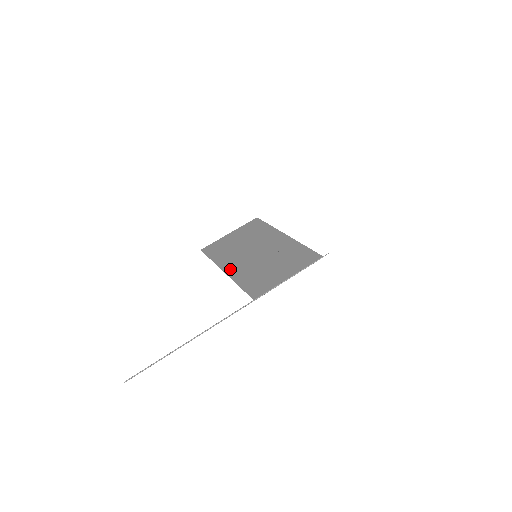
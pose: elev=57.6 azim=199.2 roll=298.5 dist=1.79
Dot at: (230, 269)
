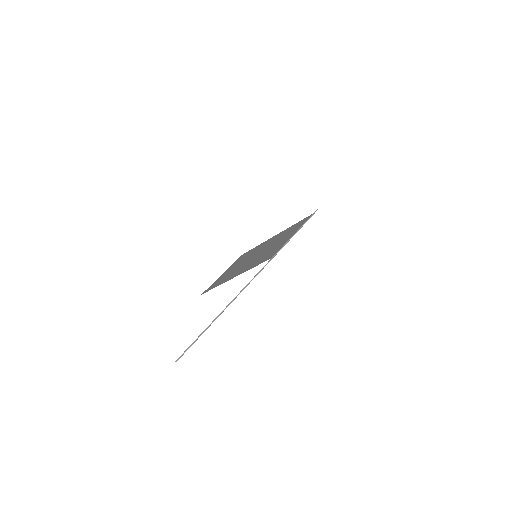
Dot at: (237, 273)
